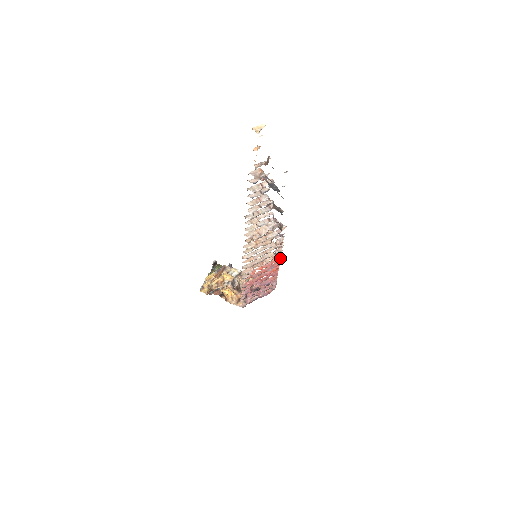
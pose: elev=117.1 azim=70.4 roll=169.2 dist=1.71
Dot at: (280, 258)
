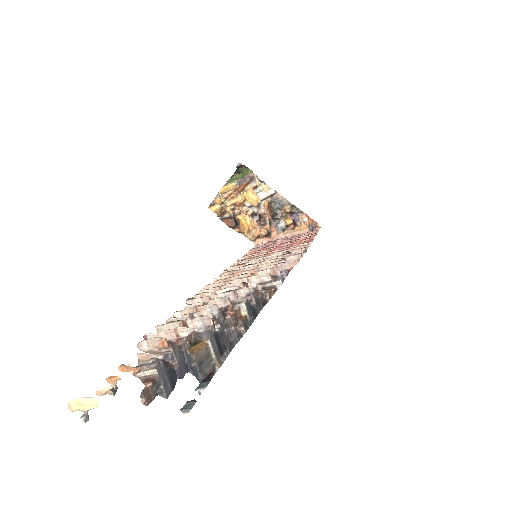
Dot at: occluded
